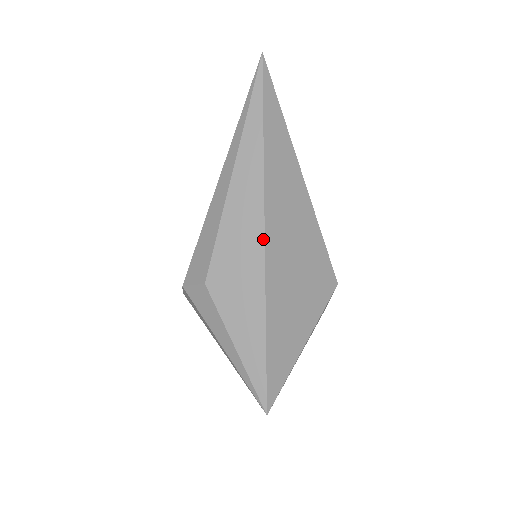
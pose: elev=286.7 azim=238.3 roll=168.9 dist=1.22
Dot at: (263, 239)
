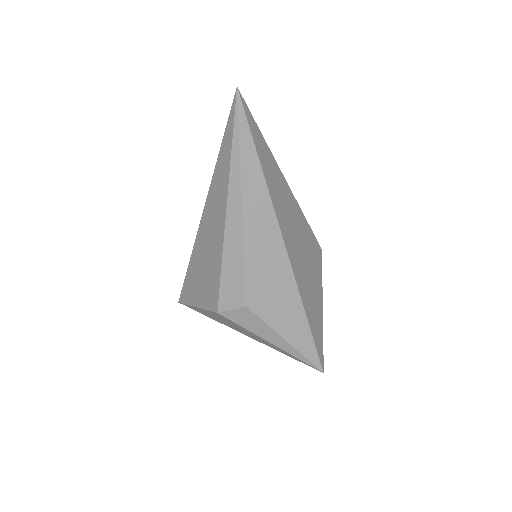
Dot at: (286, 254)
